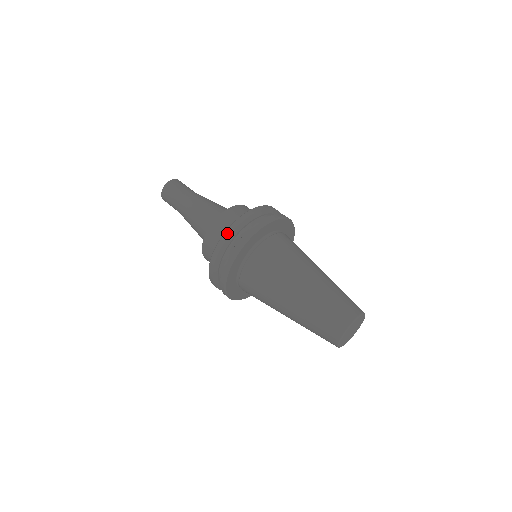
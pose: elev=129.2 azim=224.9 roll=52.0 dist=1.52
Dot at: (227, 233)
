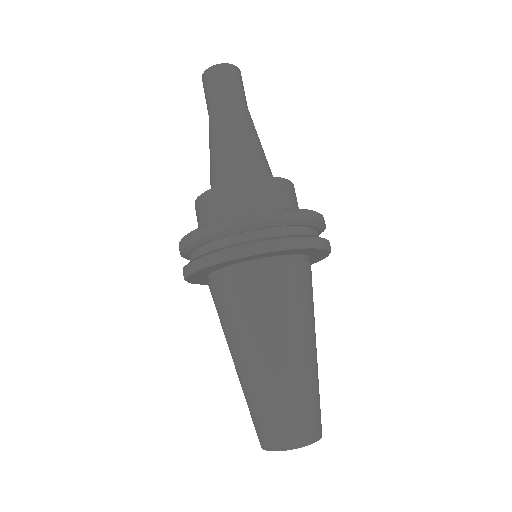
Dot at: (204, 230)
